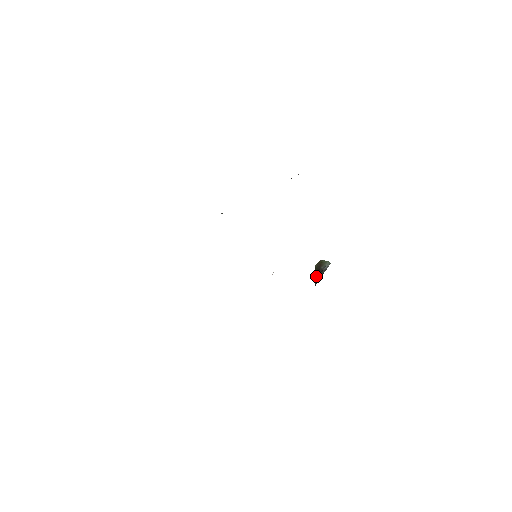
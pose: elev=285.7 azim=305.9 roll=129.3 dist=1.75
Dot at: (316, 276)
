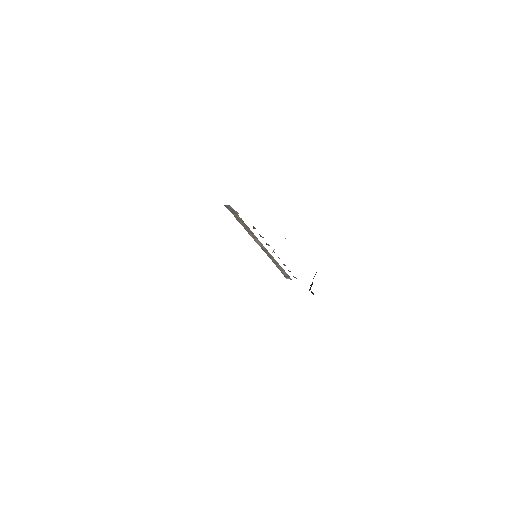
Dot at: occluded
